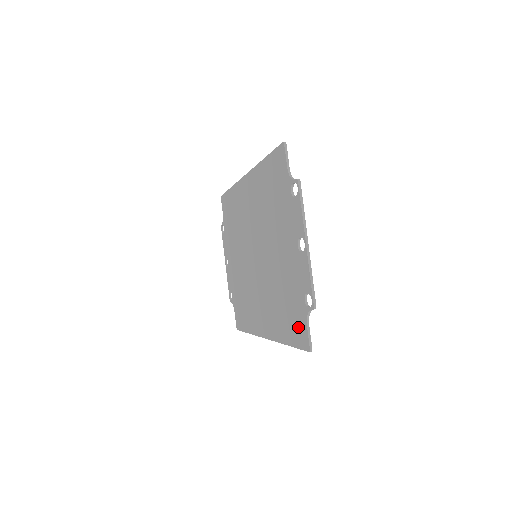
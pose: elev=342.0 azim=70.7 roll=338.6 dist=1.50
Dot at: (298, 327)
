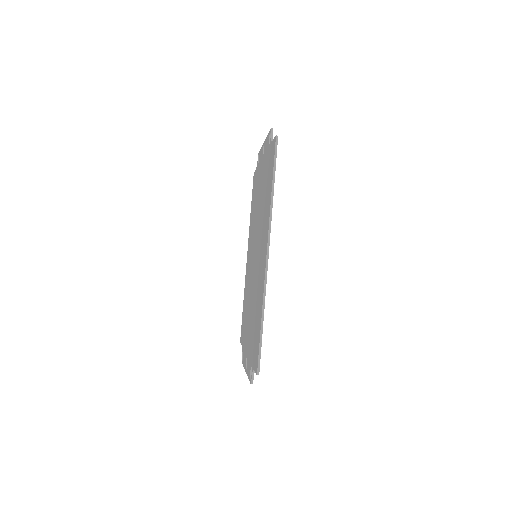
Dot at: (271, 159)
